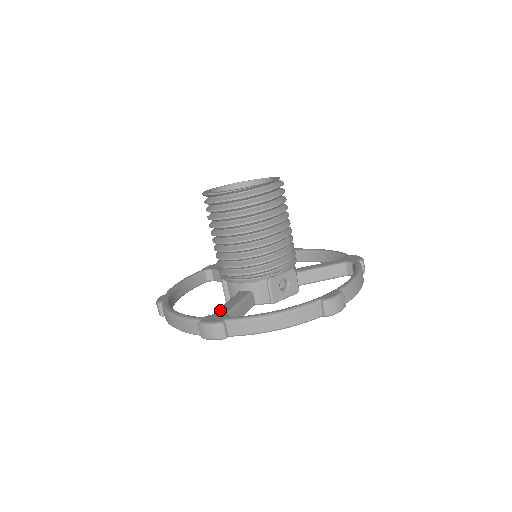
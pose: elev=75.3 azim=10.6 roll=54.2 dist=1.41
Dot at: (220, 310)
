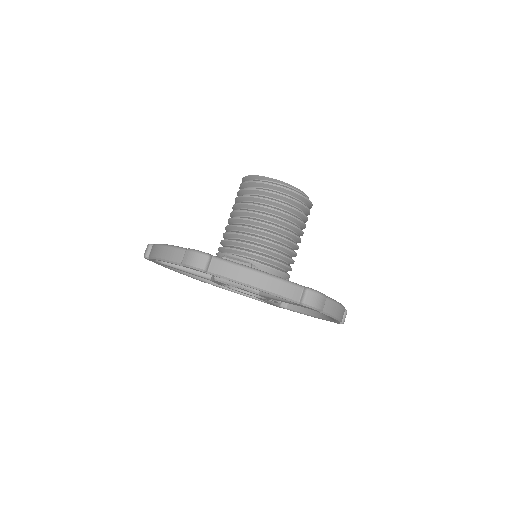
Dot at: occluded
